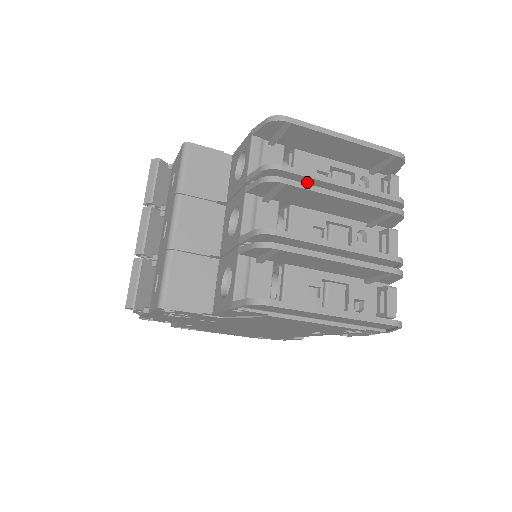
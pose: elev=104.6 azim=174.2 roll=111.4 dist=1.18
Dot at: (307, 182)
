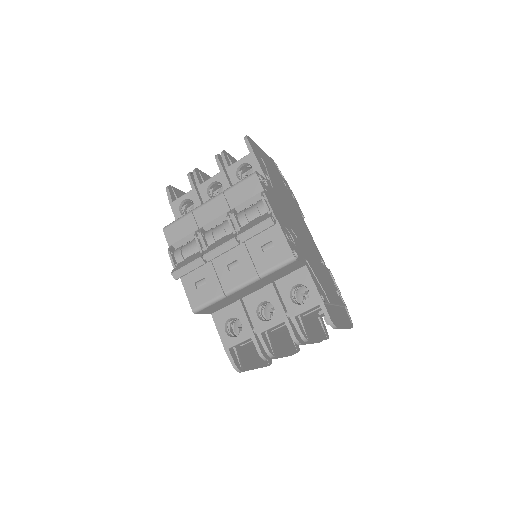
Dot at: occluded
